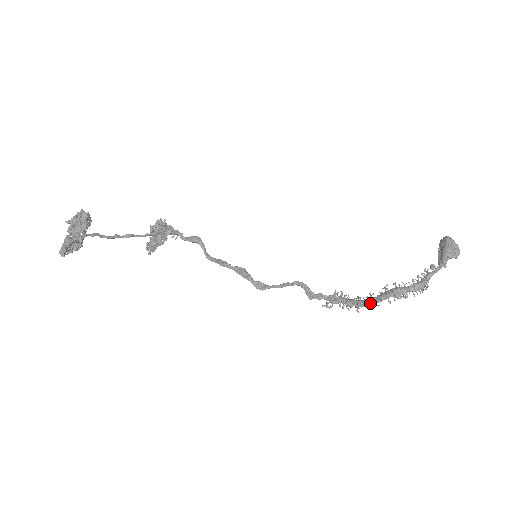
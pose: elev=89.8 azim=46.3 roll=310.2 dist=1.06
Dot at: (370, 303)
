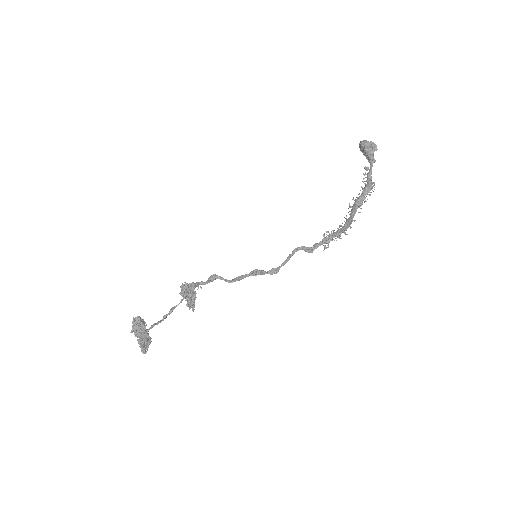
Dot at: (349, 223)
